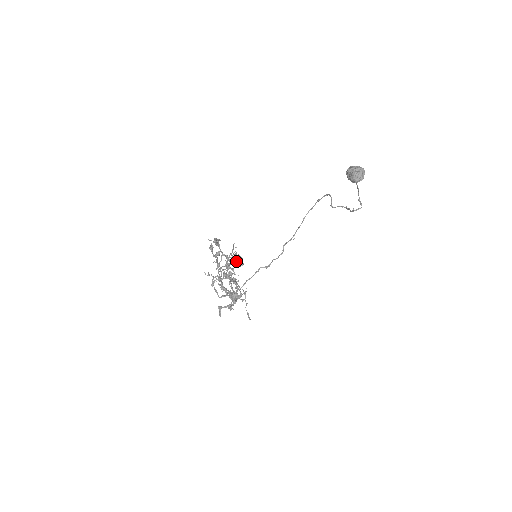
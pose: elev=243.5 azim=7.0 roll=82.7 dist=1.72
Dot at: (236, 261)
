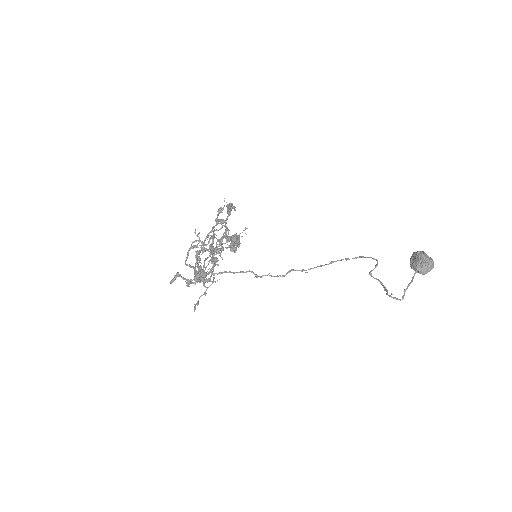
Dot at: (231, 242)
